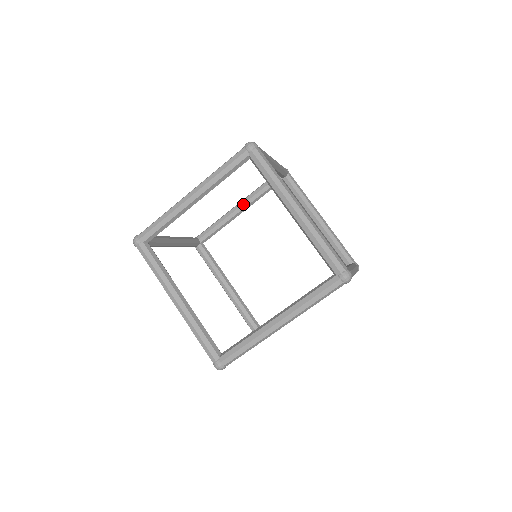
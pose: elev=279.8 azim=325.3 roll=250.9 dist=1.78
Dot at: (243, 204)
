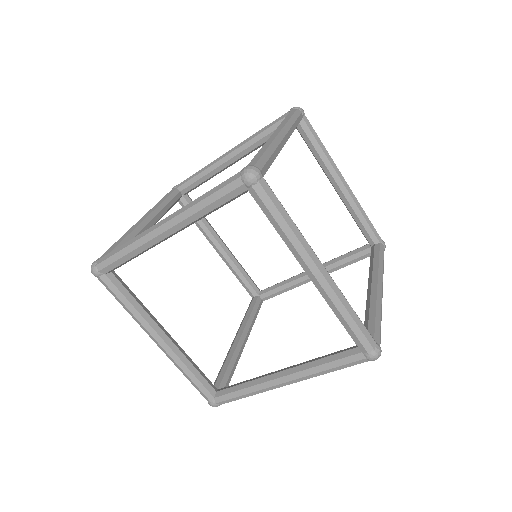
Dot at: occluded
